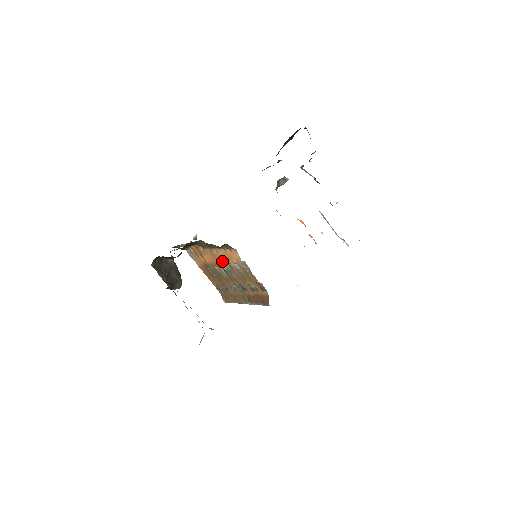
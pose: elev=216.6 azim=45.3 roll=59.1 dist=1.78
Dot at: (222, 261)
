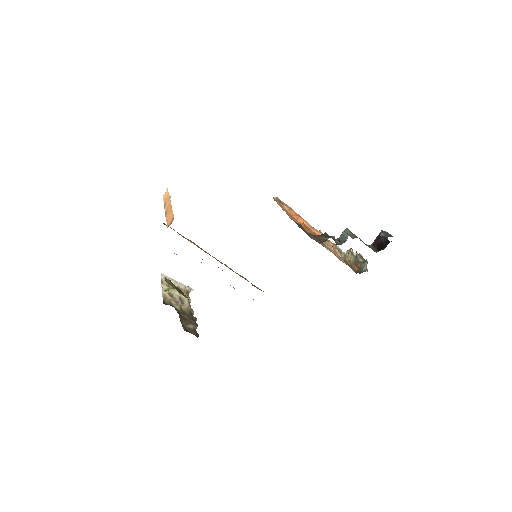
Dot at: occluded
